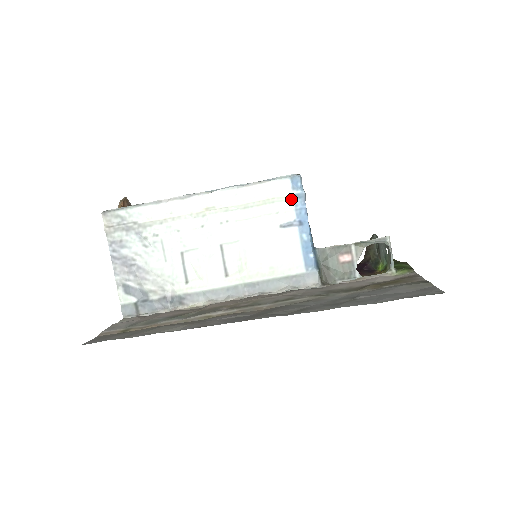
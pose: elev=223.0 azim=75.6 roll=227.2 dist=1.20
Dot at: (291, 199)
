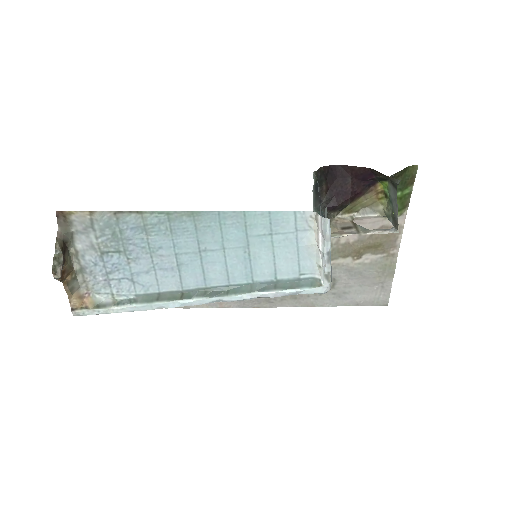
Dot at: occluded
